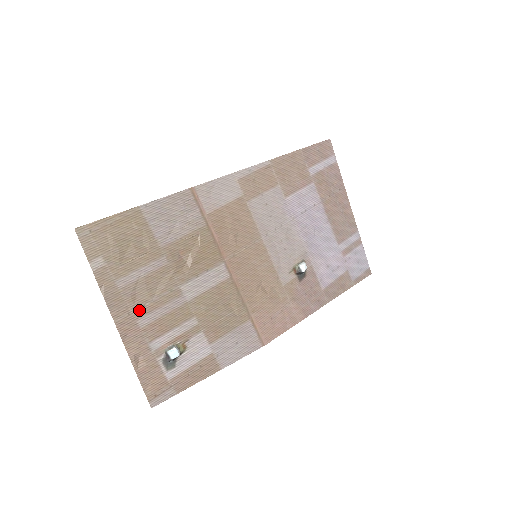
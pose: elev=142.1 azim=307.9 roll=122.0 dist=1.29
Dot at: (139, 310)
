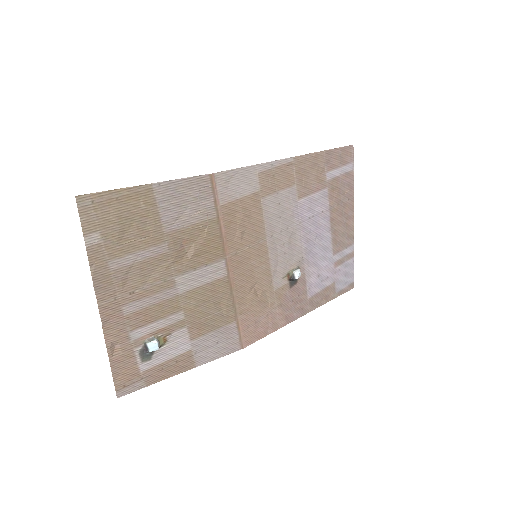
Dot at: (127, 296)
